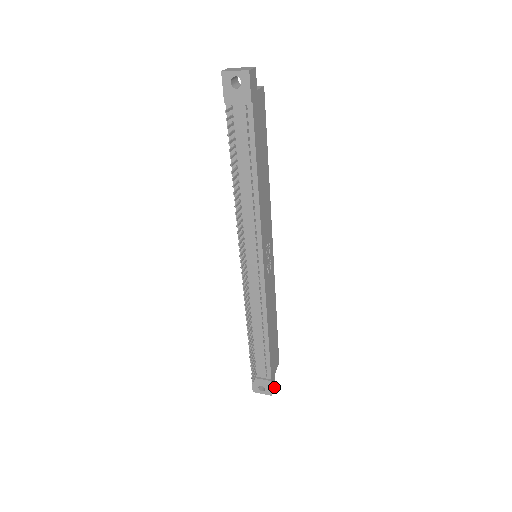
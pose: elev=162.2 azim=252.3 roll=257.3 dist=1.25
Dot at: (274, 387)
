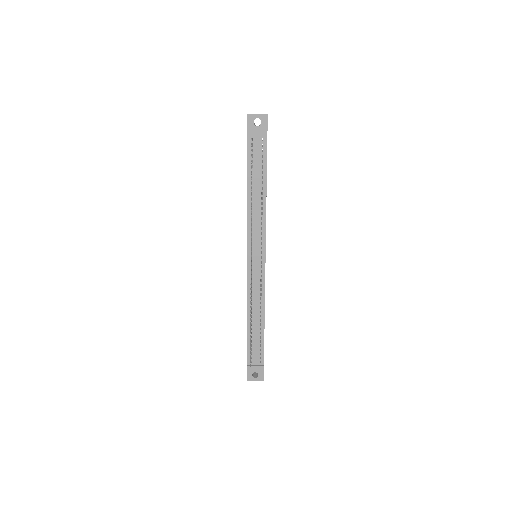
Dot at: occluded
